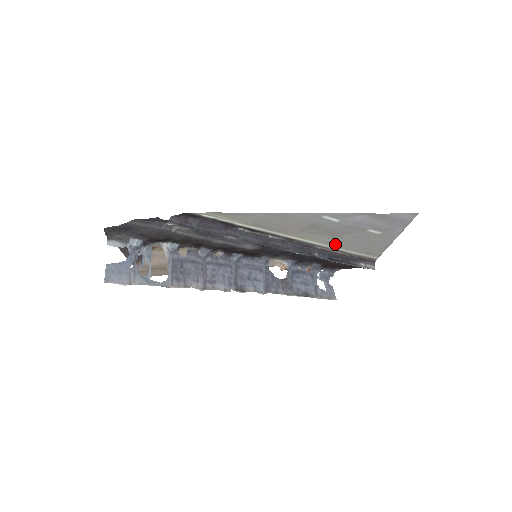
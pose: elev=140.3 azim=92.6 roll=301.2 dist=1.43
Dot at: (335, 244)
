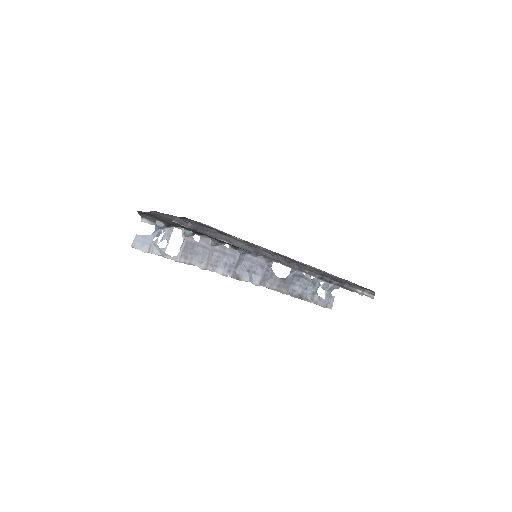
Dot at: (321, 270)
